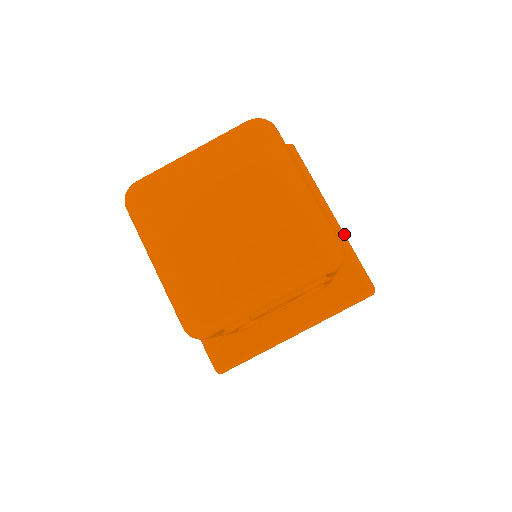
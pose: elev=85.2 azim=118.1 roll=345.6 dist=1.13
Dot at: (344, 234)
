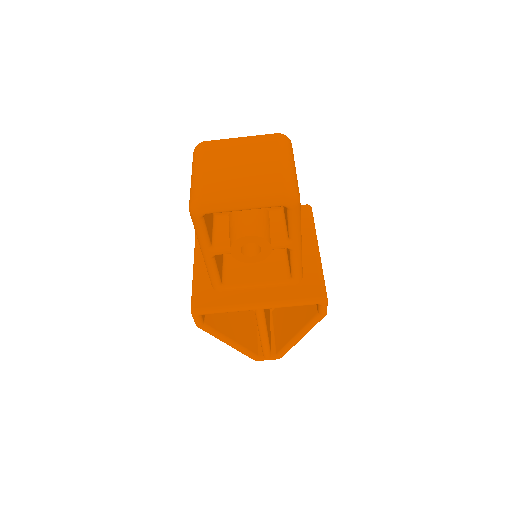
Dot at: occluded
